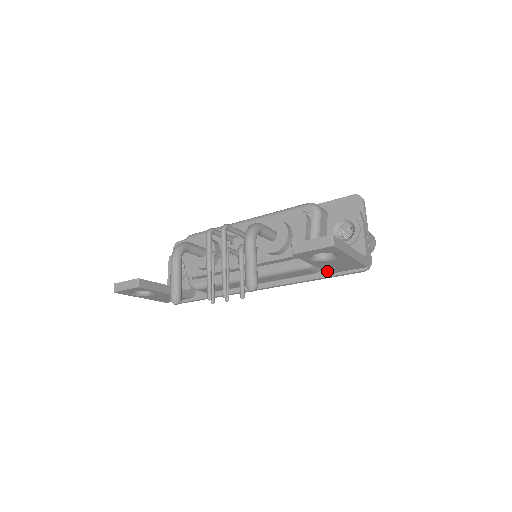
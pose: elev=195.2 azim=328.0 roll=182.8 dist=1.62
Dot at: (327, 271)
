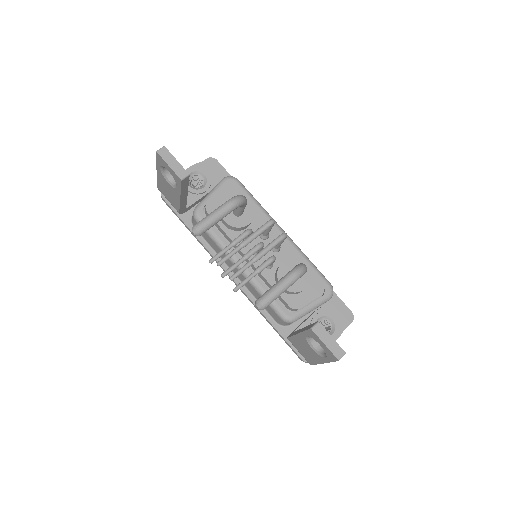
Dot at: (290, 338)
